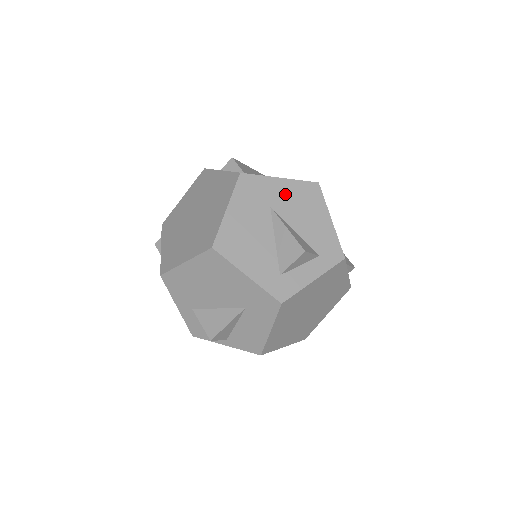
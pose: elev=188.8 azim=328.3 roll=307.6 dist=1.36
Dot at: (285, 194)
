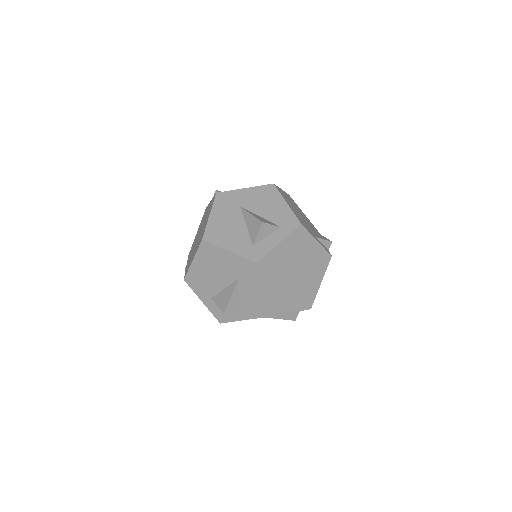
Dot at: (250, 197)
